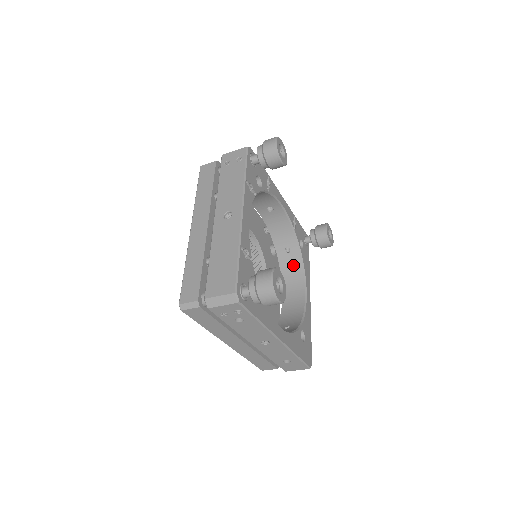
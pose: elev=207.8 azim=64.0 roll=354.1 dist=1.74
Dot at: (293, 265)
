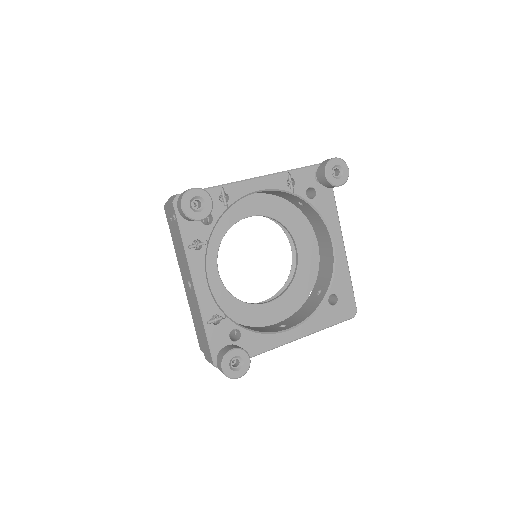
Dot at: (313, 215)
